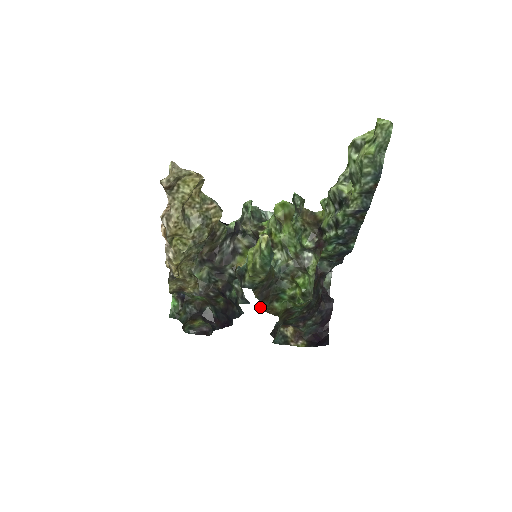
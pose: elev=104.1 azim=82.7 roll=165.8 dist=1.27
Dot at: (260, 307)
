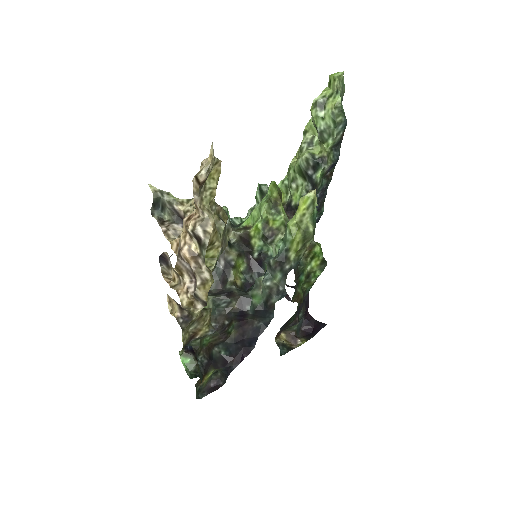
Dot at: (292, 297)
